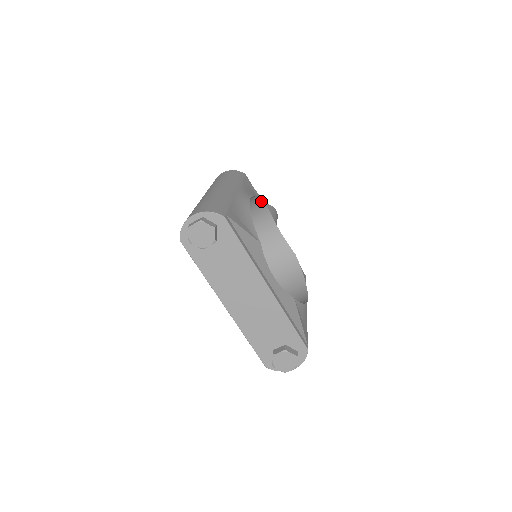
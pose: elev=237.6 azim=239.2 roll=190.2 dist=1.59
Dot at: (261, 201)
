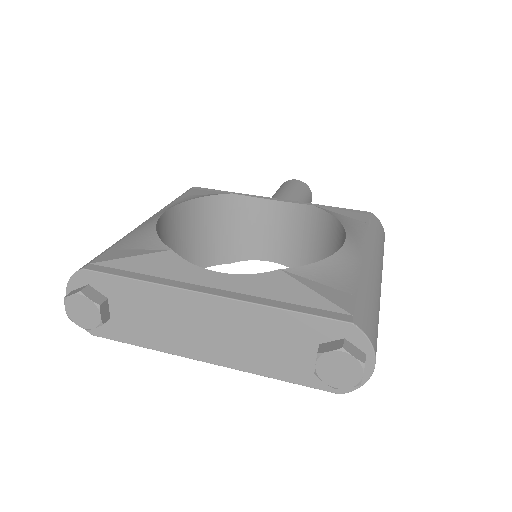
Dot at: (211, 196)
